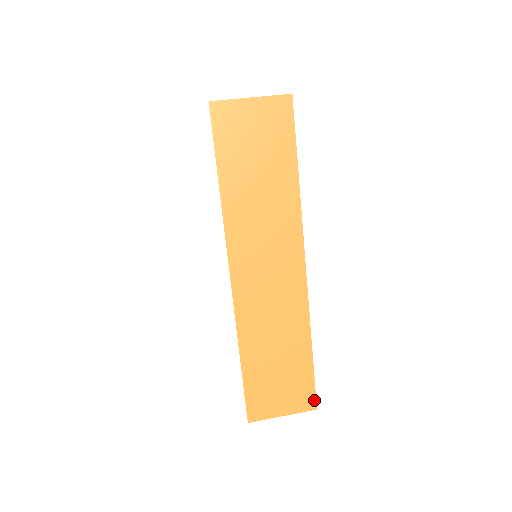
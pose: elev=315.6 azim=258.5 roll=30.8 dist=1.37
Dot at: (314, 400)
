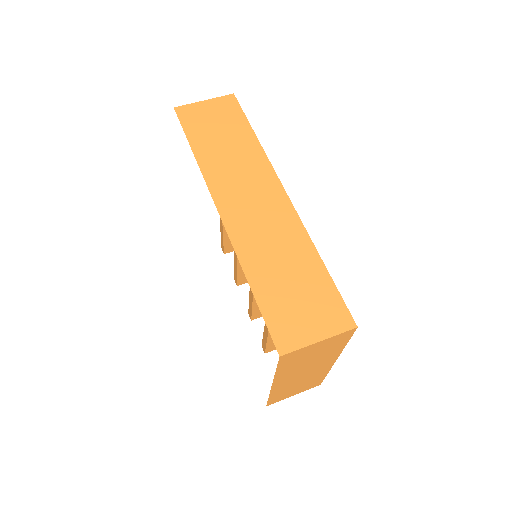
Dot at: (349, 316)
